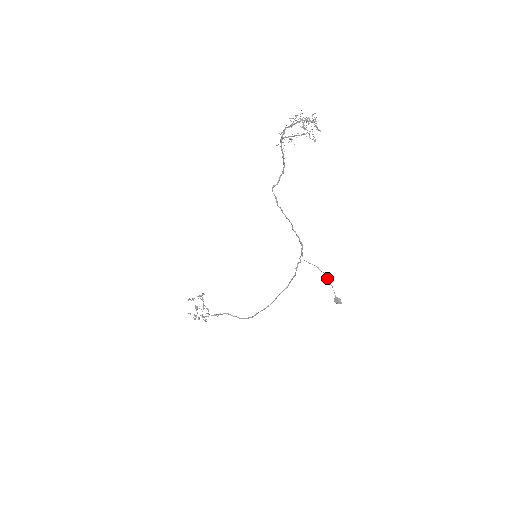
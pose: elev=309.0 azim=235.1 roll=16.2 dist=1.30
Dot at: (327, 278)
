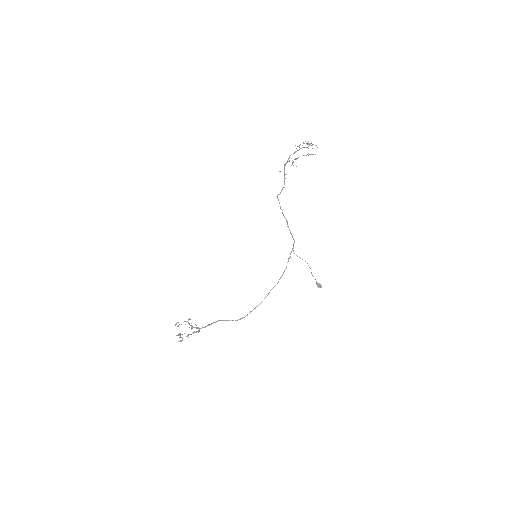
Dot at: (310, 268)
